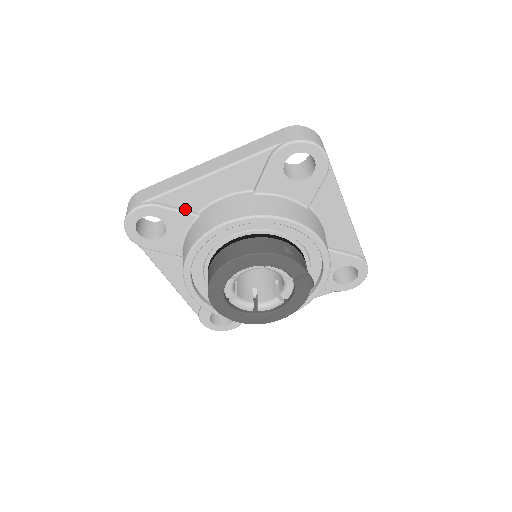
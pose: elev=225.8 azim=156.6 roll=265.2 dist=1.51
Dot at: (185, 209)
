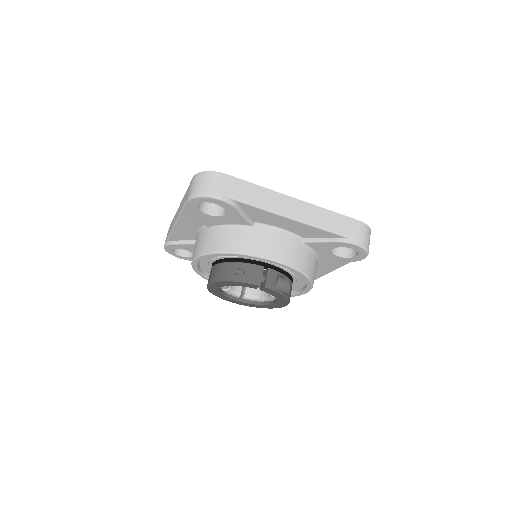
Dot at: (188, 240)
